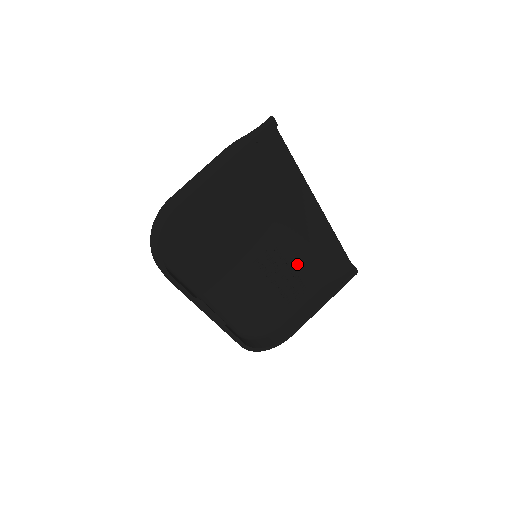
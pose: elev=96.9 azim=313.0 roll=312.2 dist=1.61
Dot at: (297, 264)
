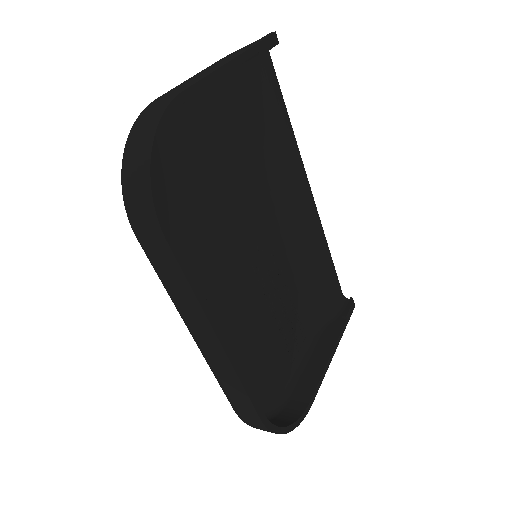
Dot at: (293, 288)
